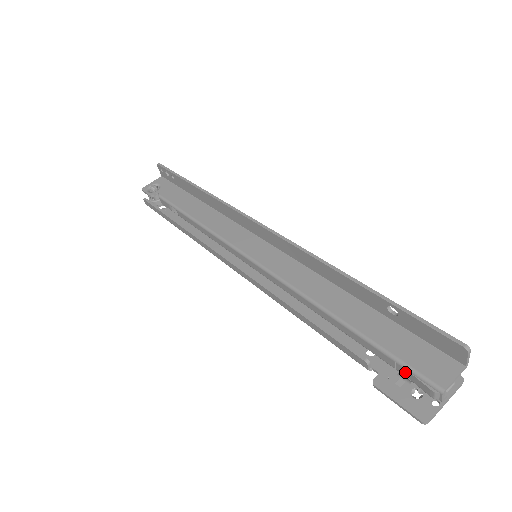
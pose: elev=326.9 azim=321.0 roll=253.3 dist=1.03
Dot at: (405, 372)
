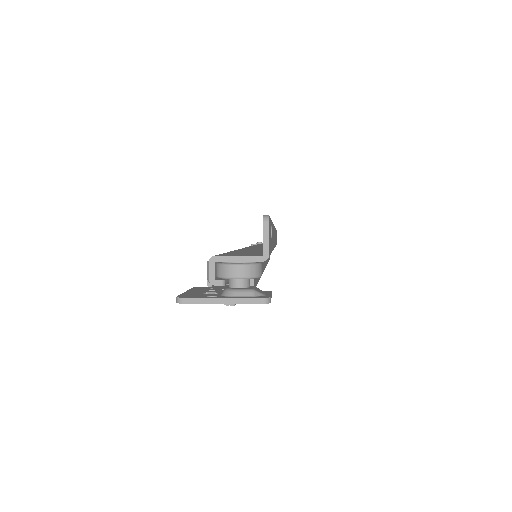
Dot at: occluded
